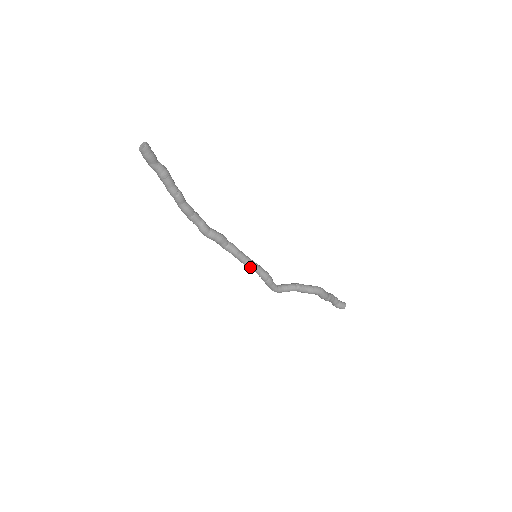
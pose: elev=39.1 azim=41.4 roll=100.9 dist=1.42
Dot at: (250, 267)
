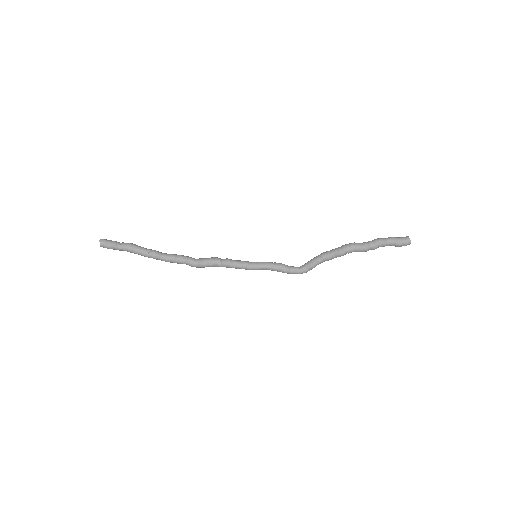
Dot at: (254, 269)
